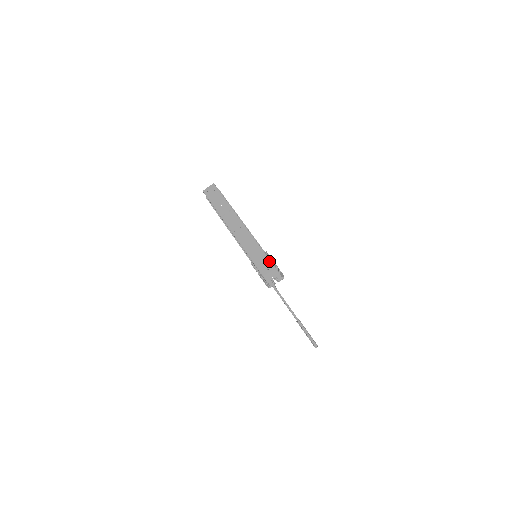
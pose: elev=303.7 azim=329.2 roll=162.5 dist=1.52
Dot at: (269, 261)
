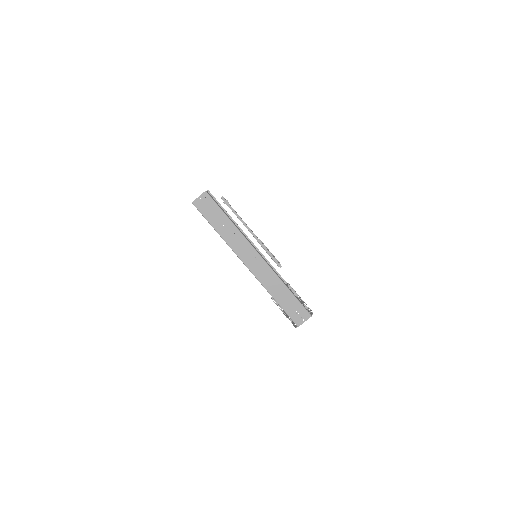
Dot at: (297, 301)
